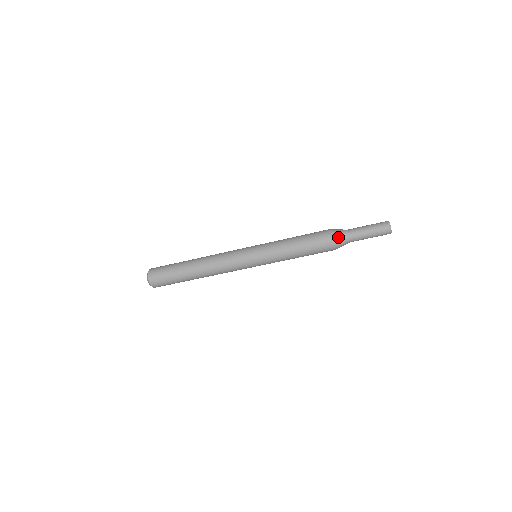
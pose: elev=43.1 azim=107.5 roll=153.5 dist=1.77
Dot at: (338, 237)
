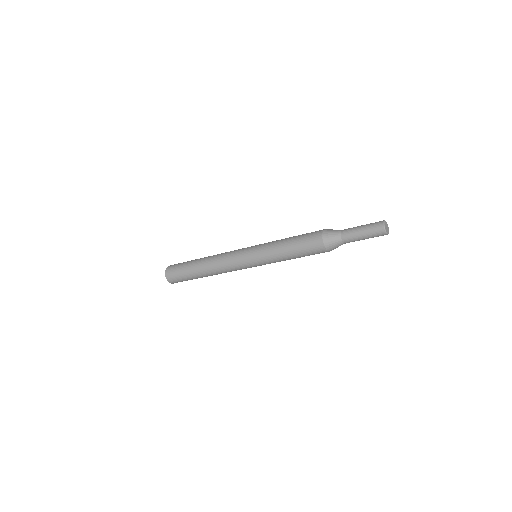
Dot at: (329, 233)
